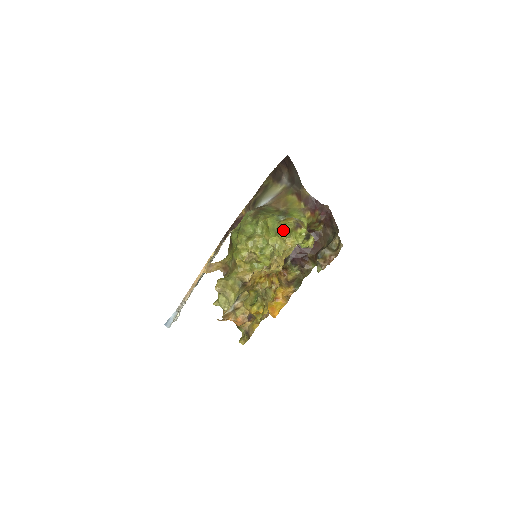
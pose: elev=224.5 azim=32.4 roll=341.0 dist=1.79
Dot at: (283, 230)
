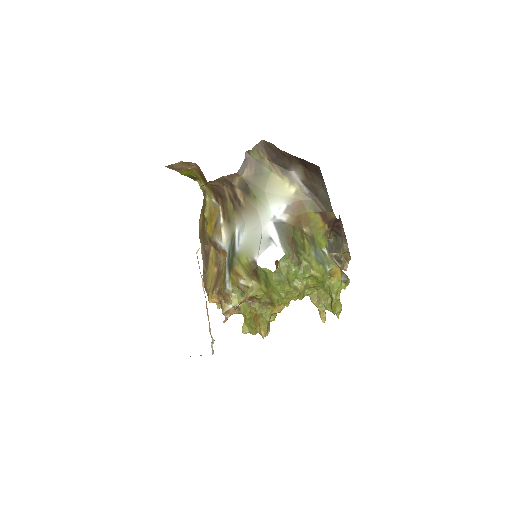
Dot at: (338, 291)
